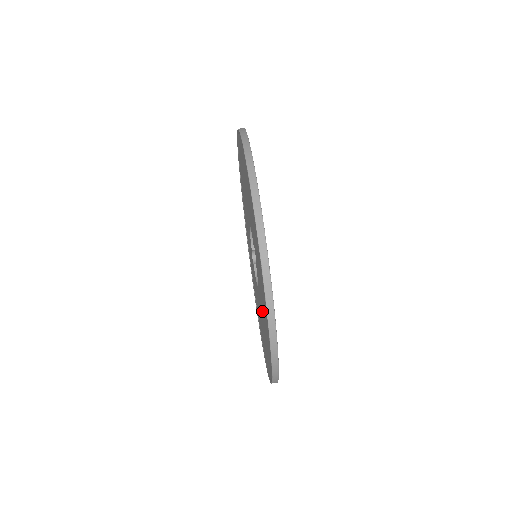
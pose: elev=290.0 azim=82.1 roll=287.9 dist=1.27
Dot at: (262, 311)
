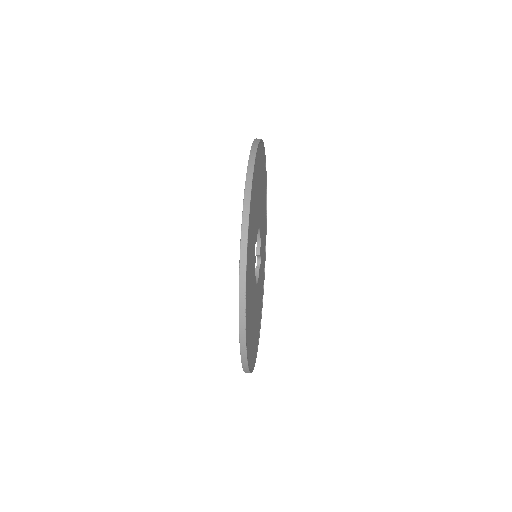
Dot at: occluded
